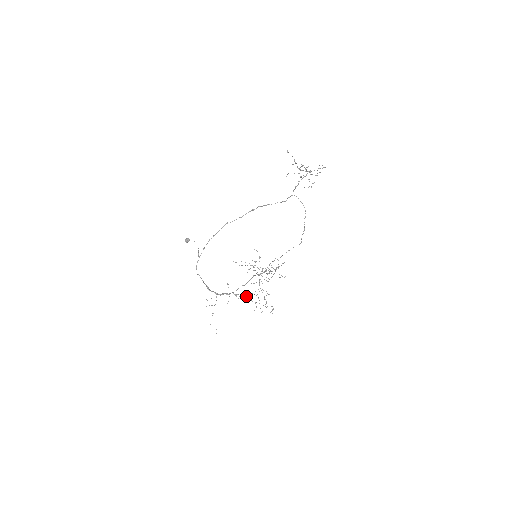
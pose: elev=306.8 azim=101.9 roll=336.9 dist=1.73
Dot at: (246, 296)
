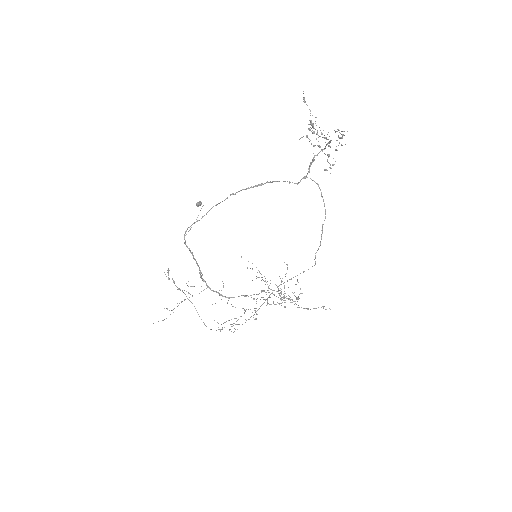
Dot at: (168, 272)
